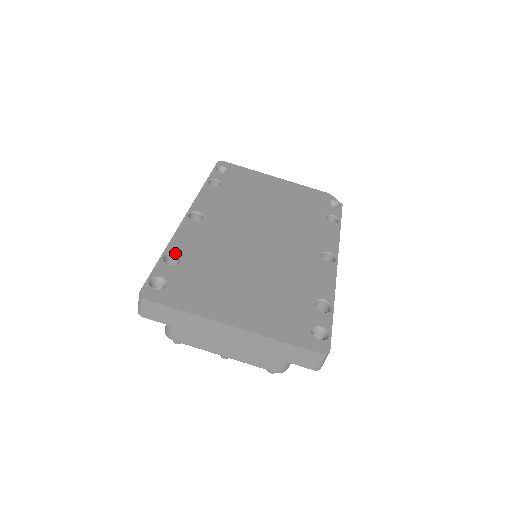
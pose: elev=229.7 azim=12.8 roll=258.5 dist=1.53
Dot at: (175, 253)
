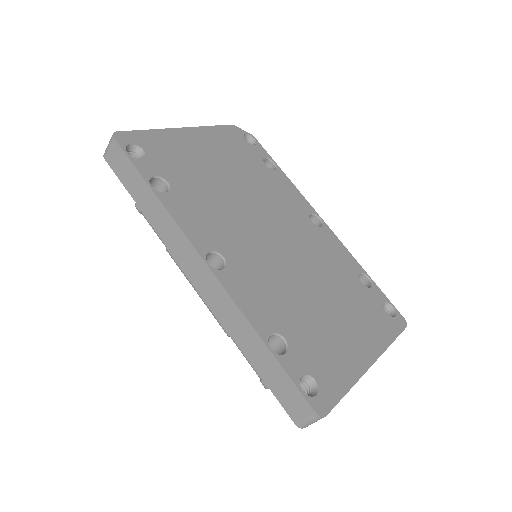
Dot at: (271, 333)
